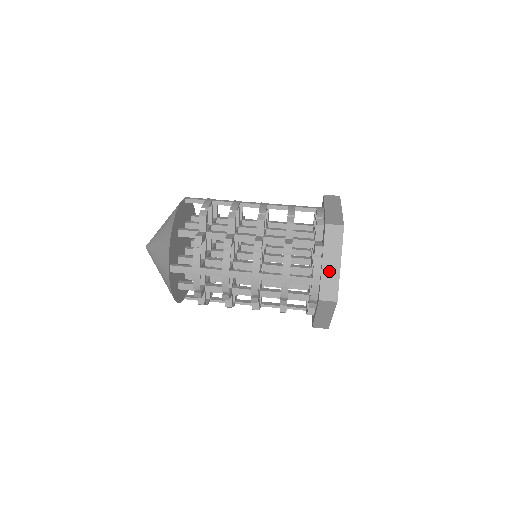
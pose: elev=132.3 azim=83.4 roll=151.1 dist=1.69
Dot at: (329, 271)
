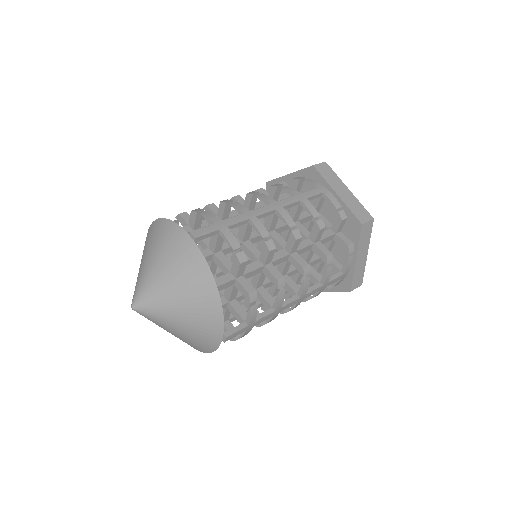
Dot at: (360, 264)
